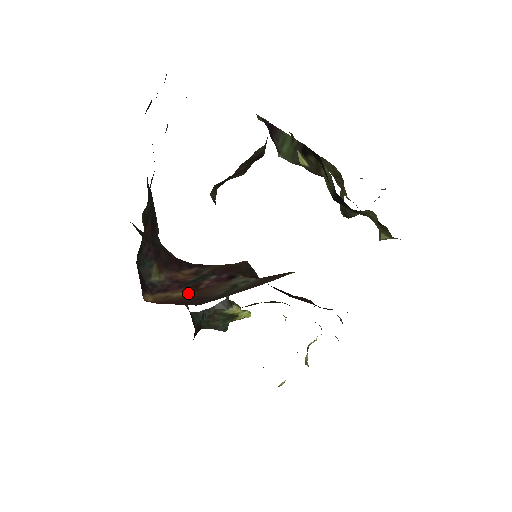
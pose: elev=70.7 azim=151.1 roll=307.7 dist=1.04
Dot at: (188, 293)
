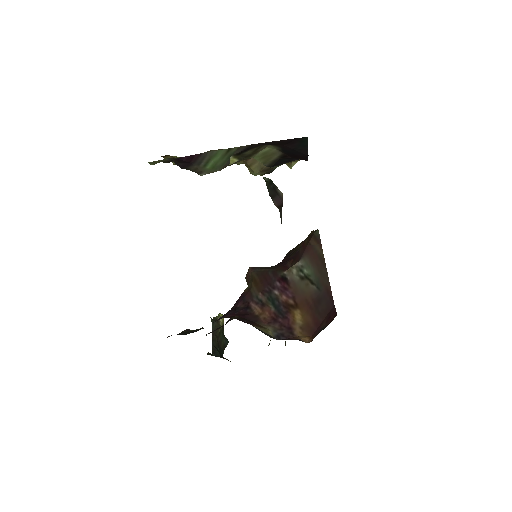
Dot at: (299, 313)
